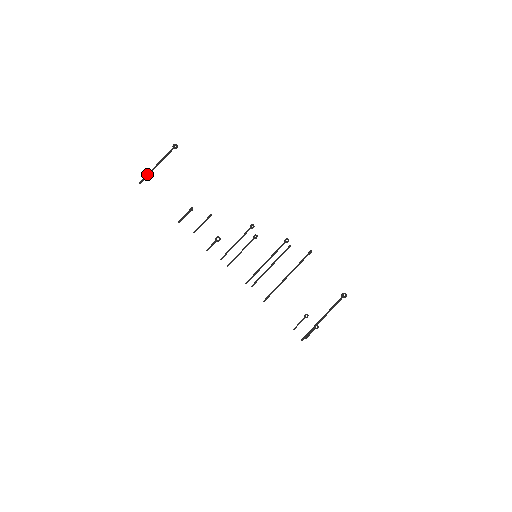
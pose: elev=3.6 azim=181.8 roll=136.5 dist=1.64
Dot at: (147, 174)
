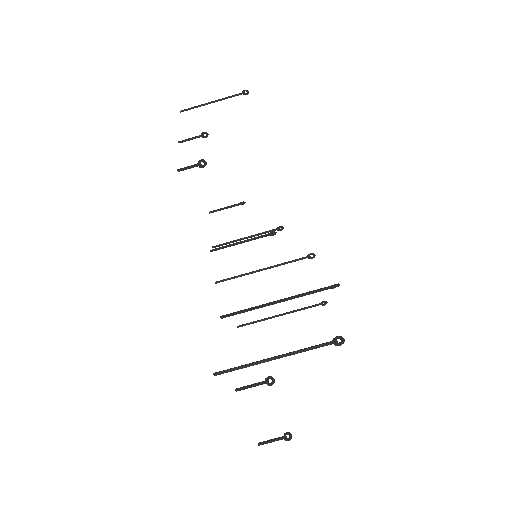
Dot at: (195, 106)
